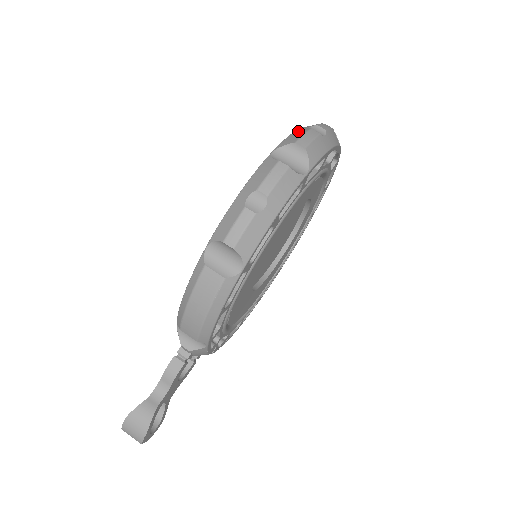
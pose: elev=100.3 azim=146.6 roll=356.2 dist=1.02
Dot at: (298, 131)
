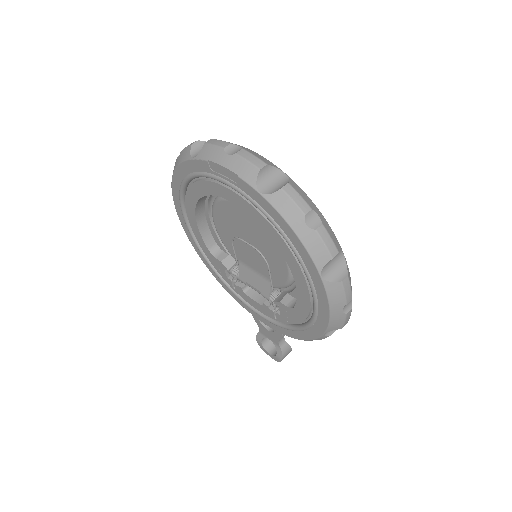
Dot at: (306, 239)
